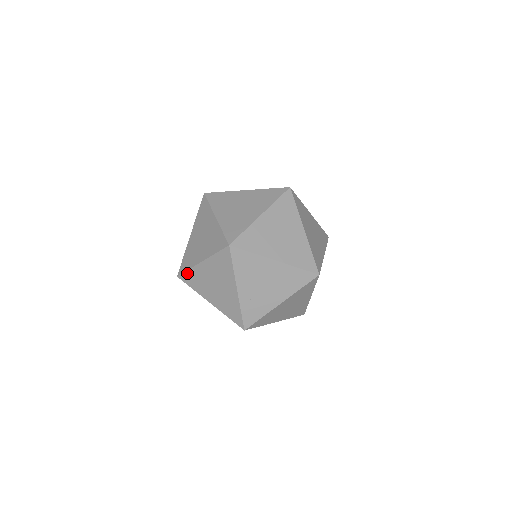
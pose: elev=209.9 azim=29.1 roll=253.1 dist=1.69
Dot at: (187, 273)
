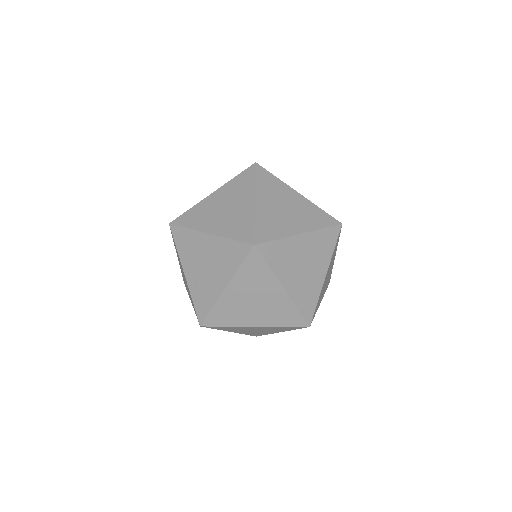
Dot at: occluded
